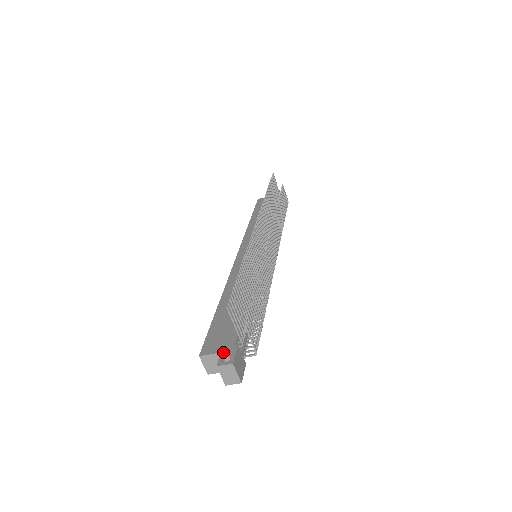
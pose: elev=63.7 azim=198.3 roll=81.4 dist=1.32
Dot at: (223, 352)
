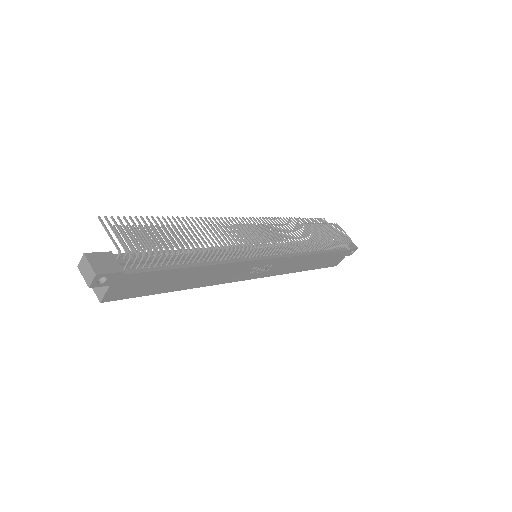
Dot at: occluded
